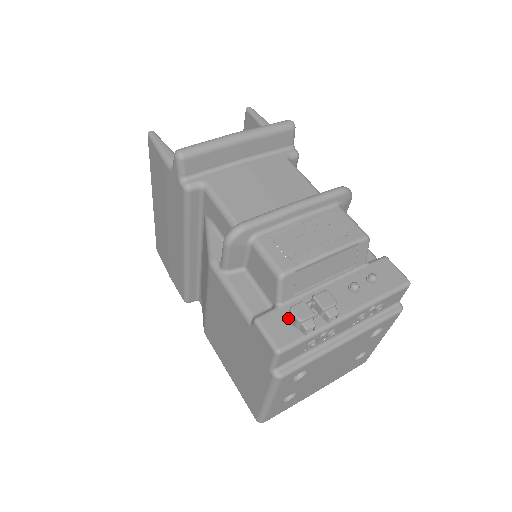
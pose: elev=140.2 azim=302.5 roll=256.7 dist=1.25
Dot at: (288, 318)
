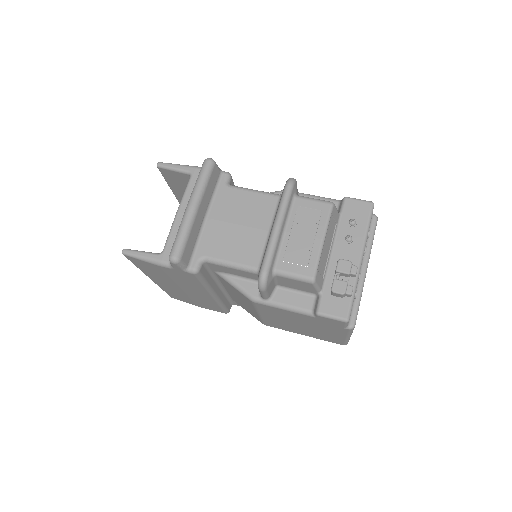
Dot at: (333, 296)
